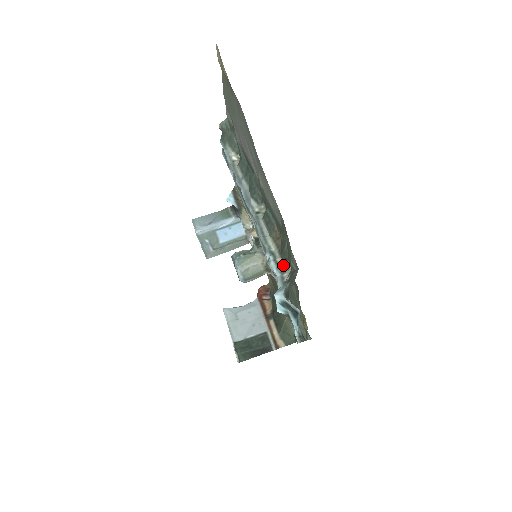
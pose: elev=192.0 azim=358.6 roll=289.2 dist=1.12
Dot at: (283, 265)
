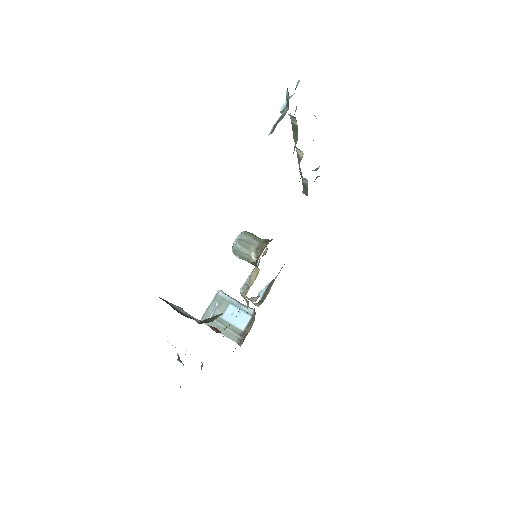
Dot at: occluded
